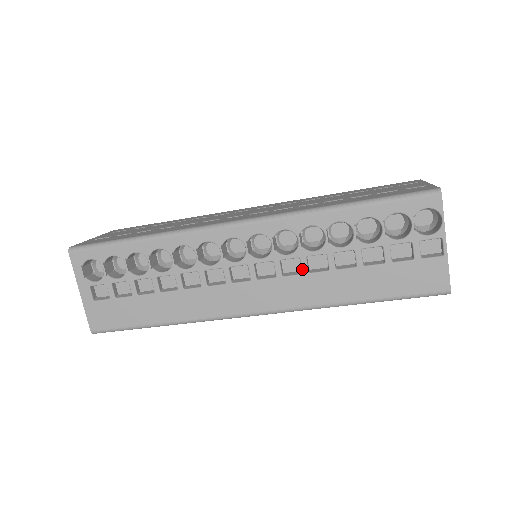
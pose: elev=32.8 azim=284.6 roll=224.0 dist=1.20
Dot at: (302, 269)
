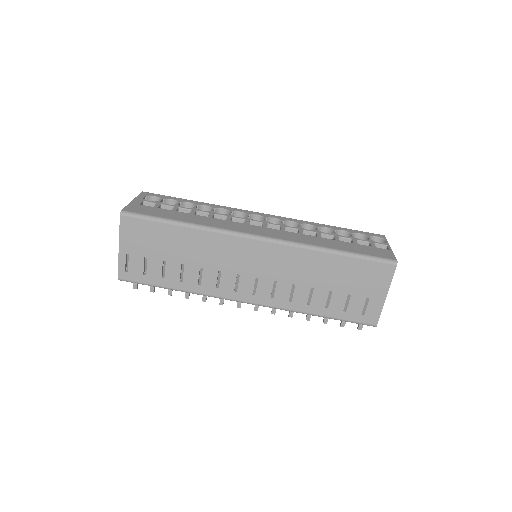
Dot at: (299, 232)
